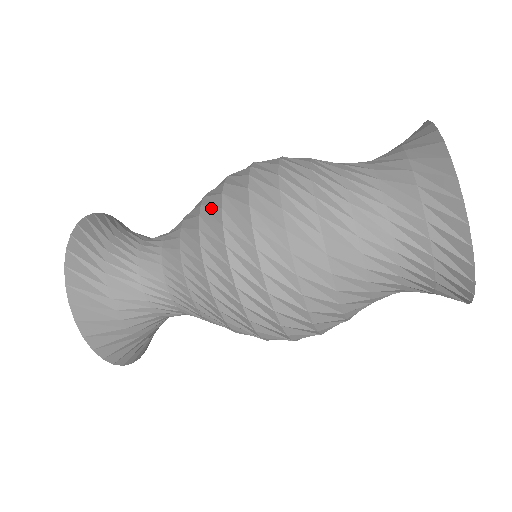
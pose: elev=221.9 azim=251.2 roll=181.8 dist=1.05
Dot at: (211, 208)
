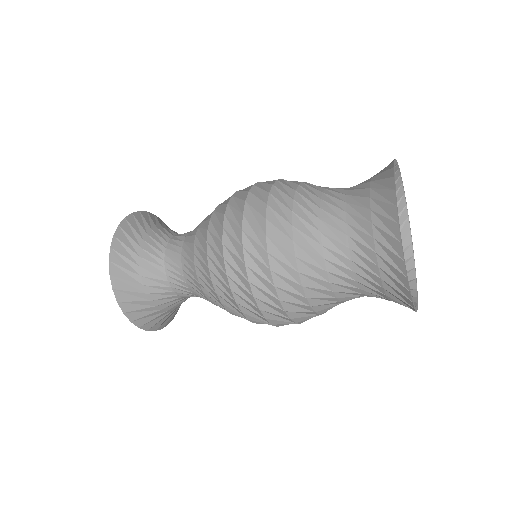
Dot at: (216, 225)
